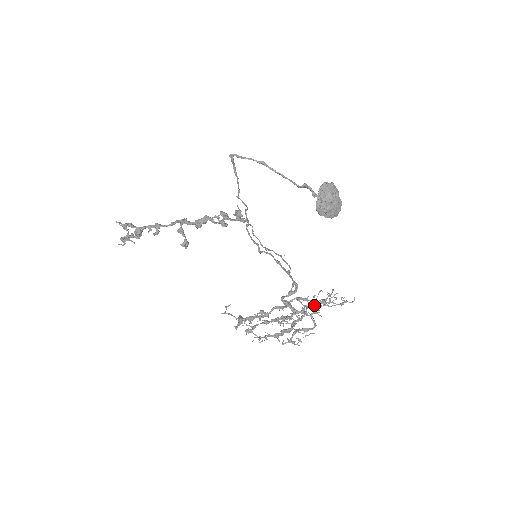
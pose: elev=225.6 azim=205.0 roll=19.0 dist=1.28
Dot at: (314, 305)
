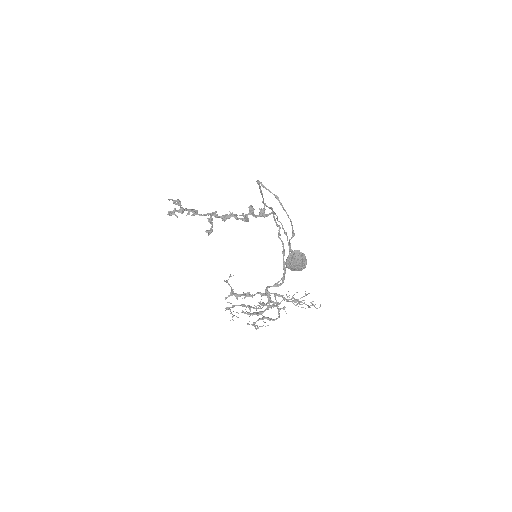
Dot at: (289, 299)
